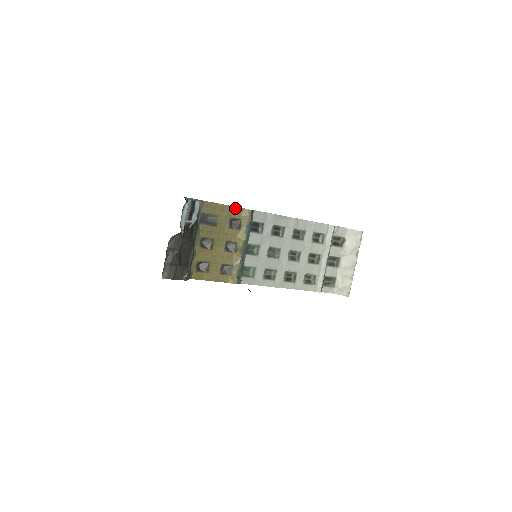
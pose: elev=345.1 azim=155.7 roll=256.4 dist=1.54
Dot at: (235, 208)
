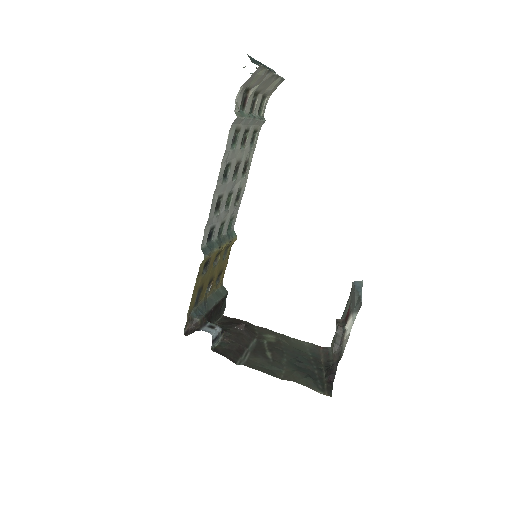
Dot at: (198, 275)
